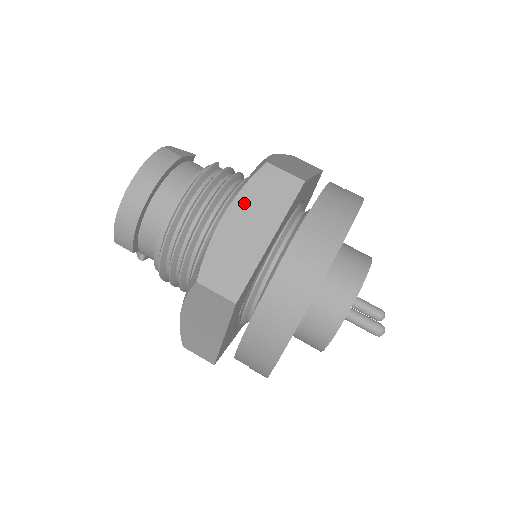
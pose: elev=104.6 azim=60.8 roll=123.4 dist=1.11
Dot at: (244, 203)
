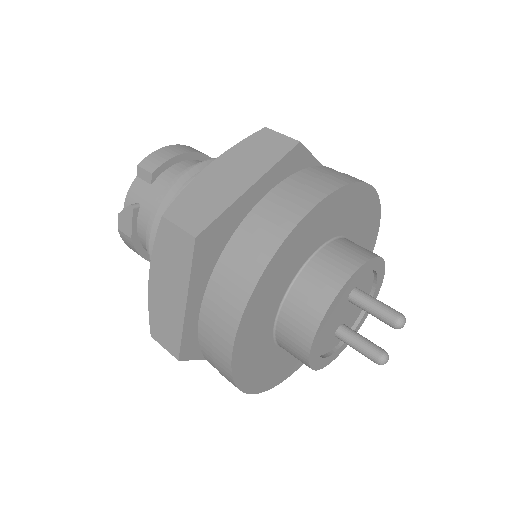
Dot at: occluded
